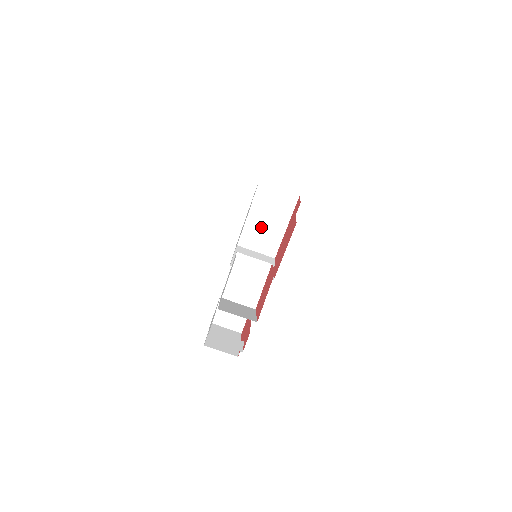
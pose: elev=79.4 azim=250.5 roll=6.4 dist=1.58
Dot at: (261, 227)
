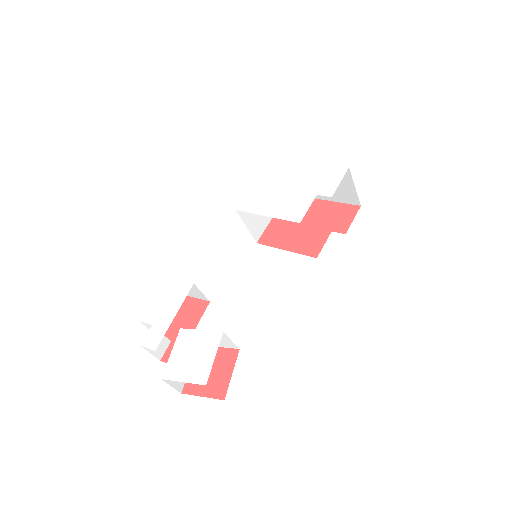
Dot at: occluded
